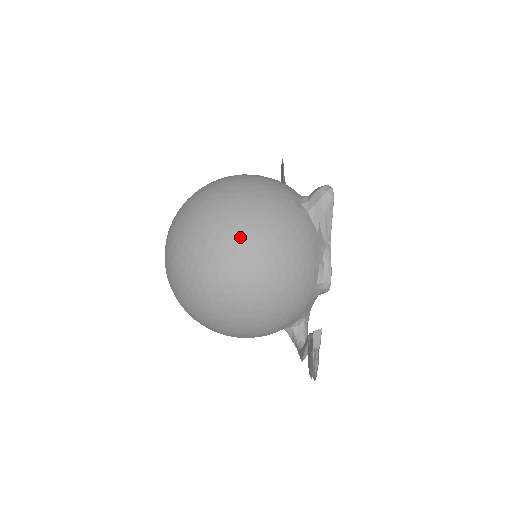
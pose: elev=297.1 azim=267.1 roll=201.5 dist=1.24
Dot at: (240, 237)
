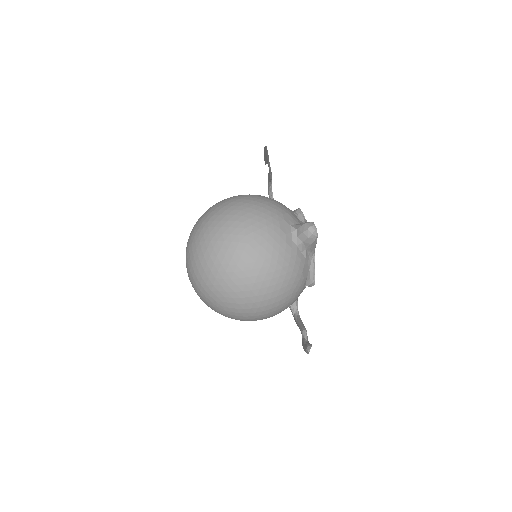
Dot at: (251, 289)
